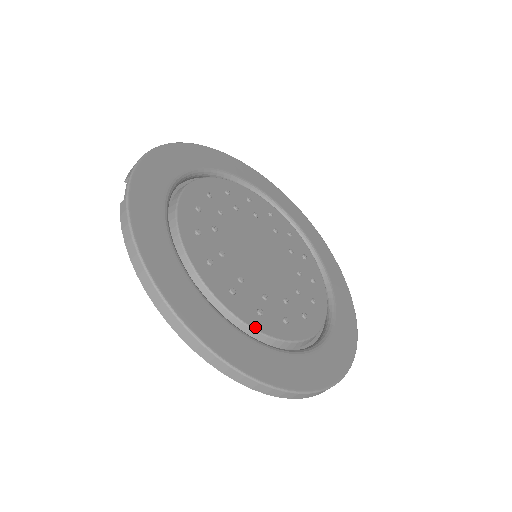
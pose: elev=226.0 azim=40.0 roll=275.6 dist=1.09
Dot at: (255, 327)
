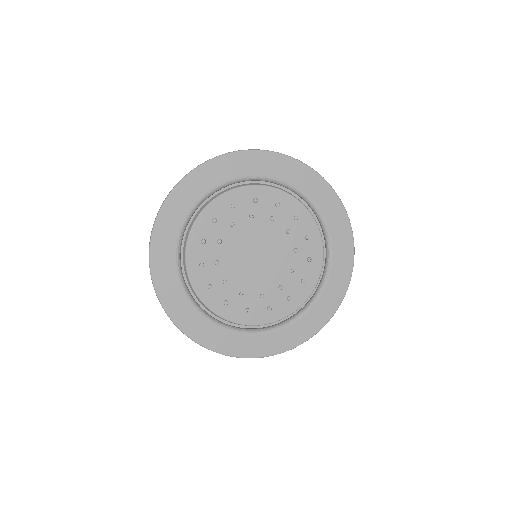
Dot at: (196, 291)
